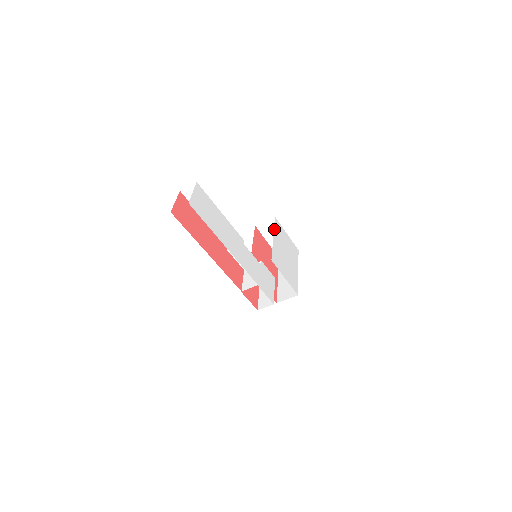
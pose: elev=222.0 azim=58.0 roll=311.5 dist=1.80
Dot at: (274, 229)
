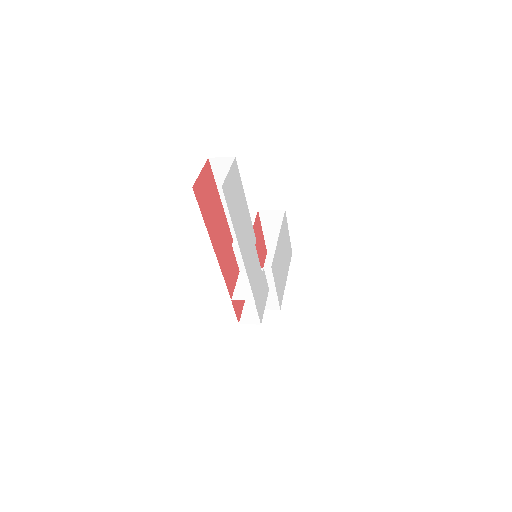
Dot at: (281, 226)
